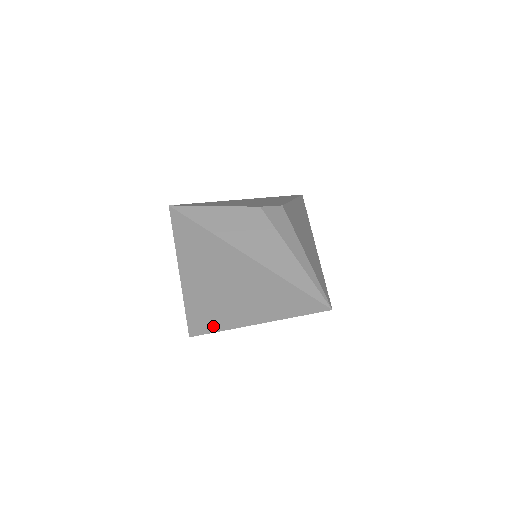
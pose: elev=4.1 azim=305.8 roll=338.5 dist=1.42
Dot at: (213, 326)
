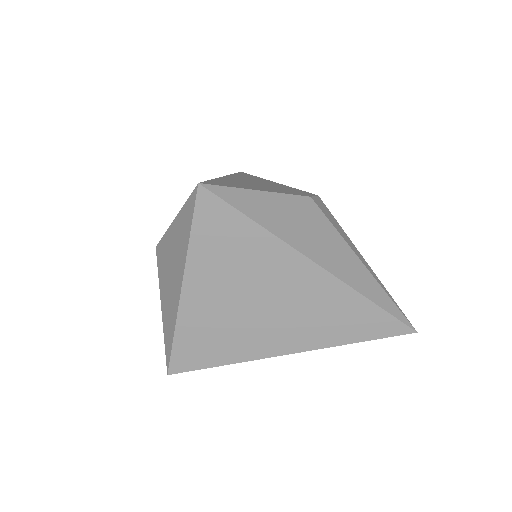
Dot at: (221, 358)
